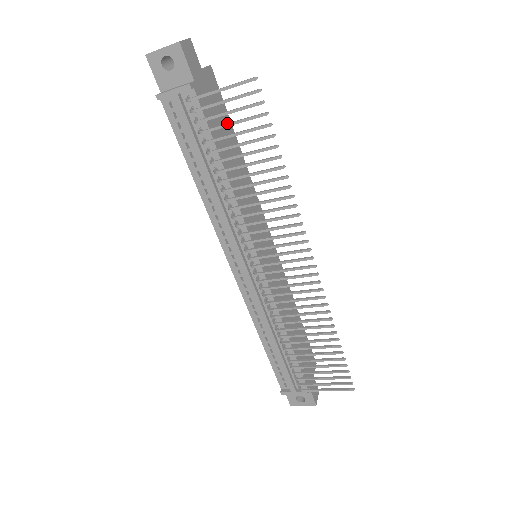
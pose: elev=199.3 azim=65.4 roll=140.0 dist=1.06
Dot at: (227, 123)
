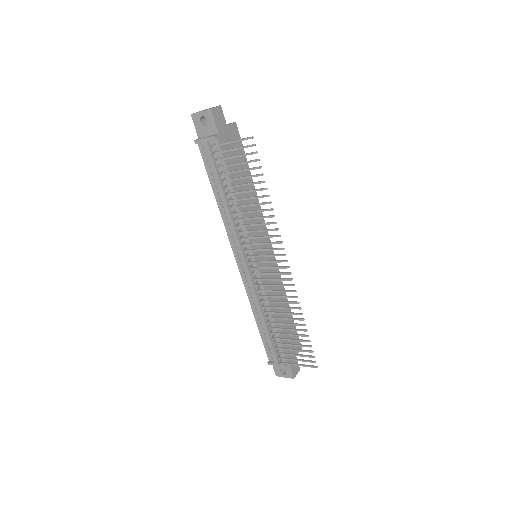
Dot at: (235, 163)
